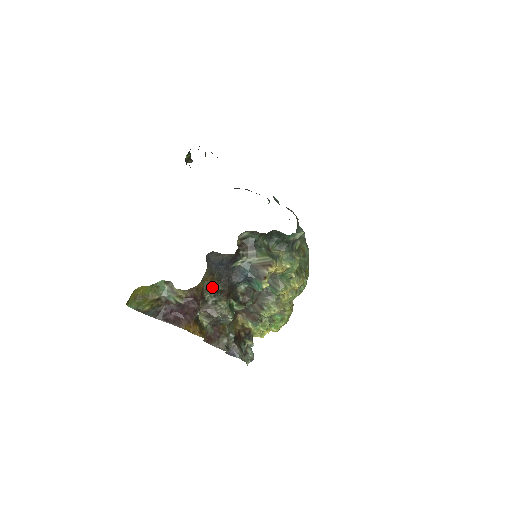
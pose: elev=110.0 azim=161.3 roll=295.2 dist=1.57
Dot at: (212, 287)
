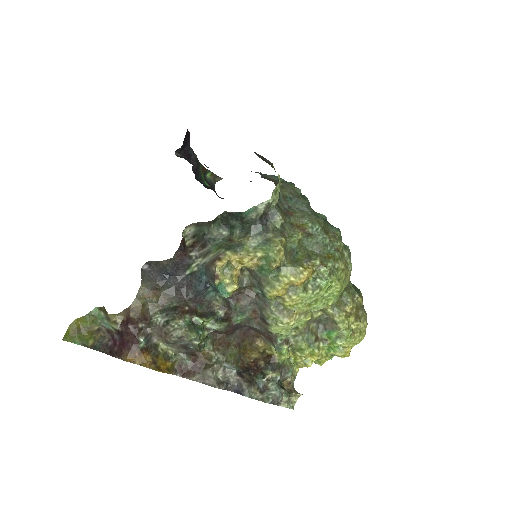
Dot at: (162, 305)
